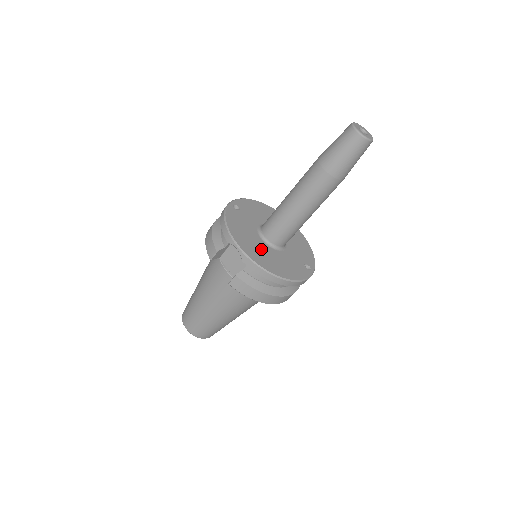
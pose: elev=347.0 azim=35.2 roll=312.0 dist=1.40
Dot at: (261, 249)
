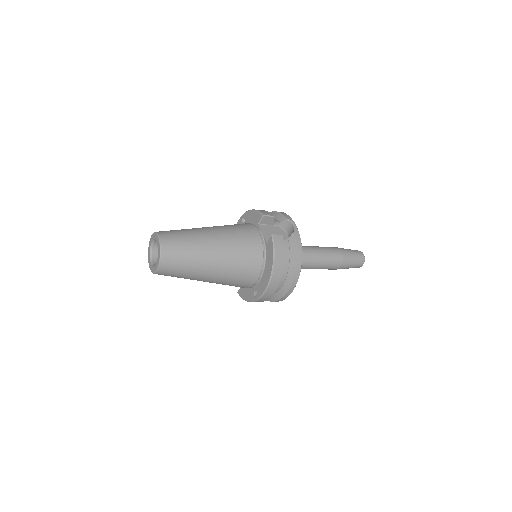
Dot at: occluded
